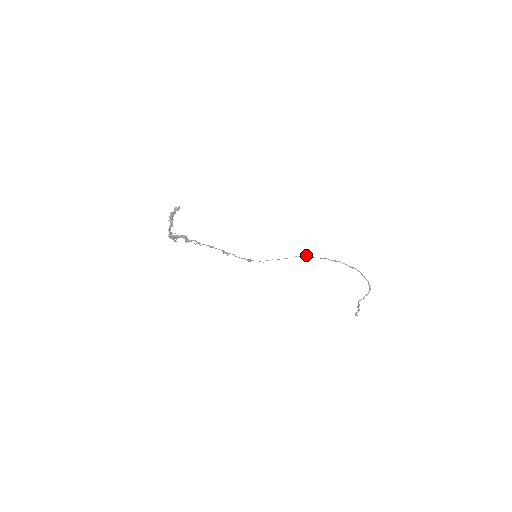
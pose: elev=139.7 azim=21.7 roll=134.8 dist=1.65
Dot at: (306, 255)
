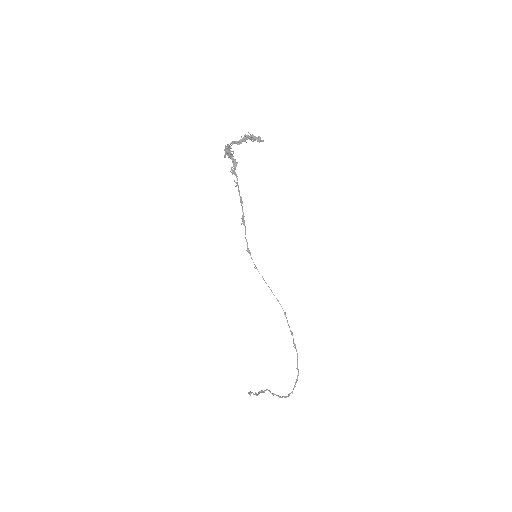
Dot at: occluded
